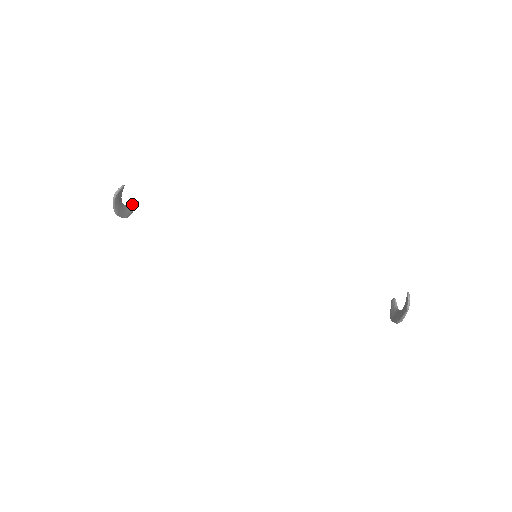
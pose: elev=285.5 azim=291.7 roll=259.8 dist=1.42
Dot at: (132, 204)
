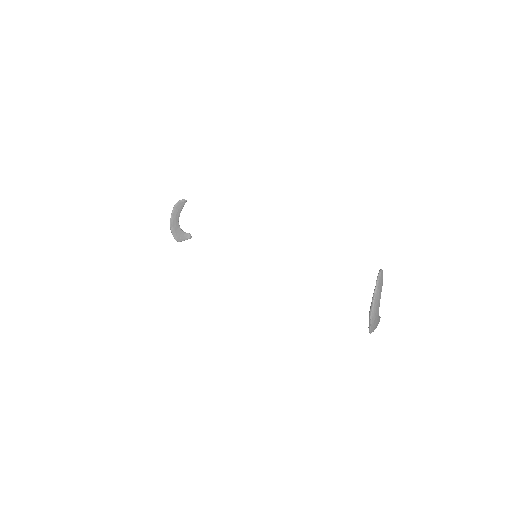
Dot at: (186, 233)
